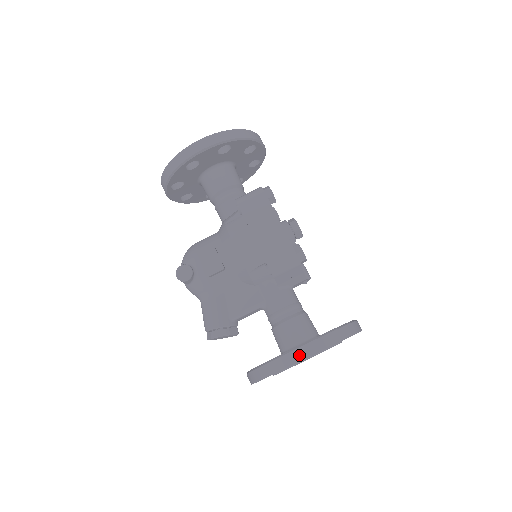
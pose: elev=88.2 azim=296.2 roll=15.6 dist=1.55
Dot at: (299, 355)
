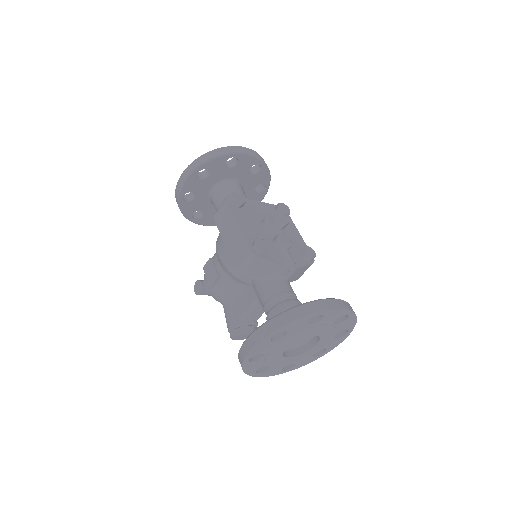
Dot at: (248, 345)
